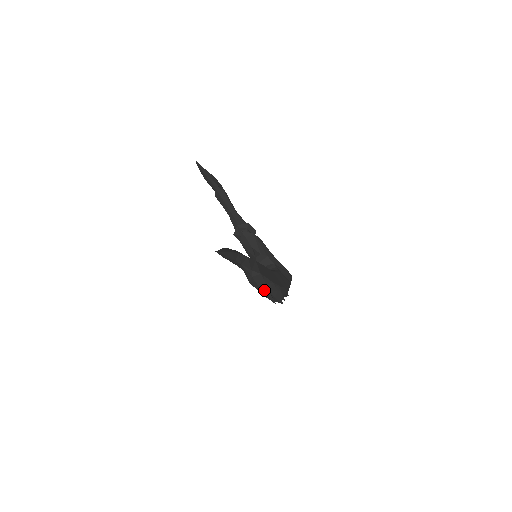
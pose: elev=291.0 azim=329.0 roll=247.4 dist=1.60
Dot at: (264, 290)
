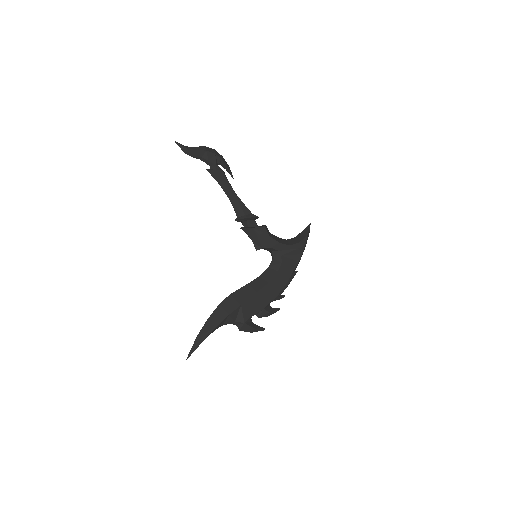
Dot at: (250, 331)
